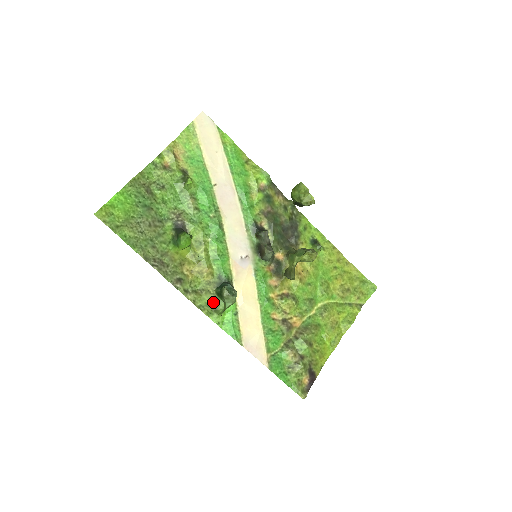
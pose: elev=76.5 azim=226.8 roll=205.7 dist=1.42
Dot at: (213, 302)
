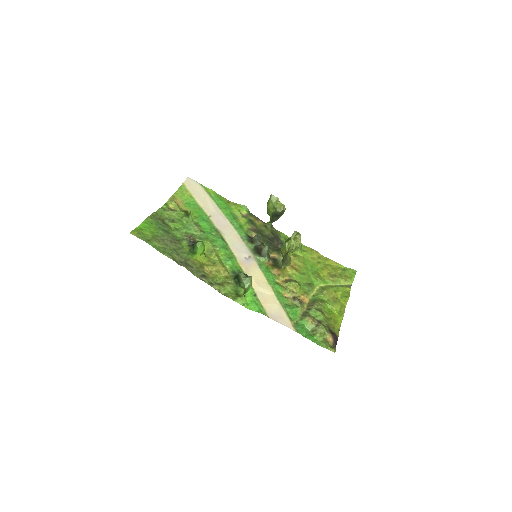
Dot at: (234, 290)
